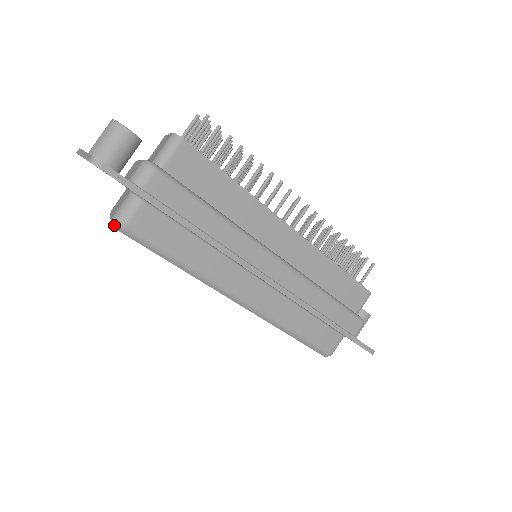
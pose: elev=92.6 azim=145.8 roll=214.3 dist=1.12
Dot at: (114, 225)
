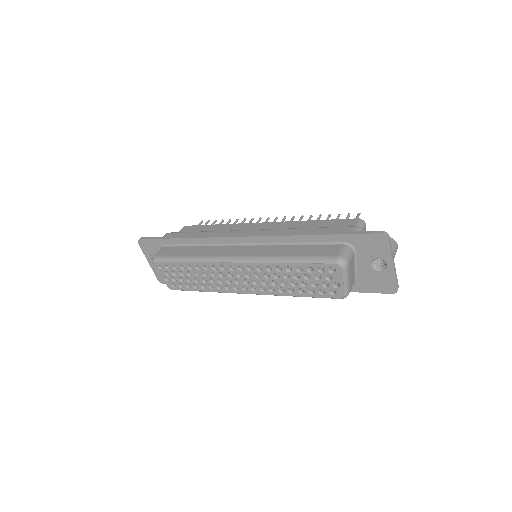
Dot at: (152, 262)
